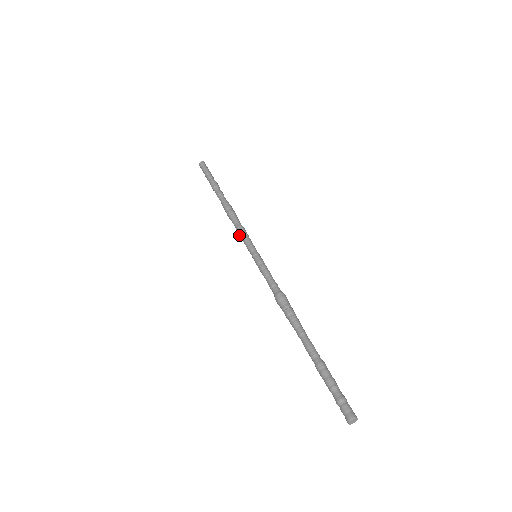
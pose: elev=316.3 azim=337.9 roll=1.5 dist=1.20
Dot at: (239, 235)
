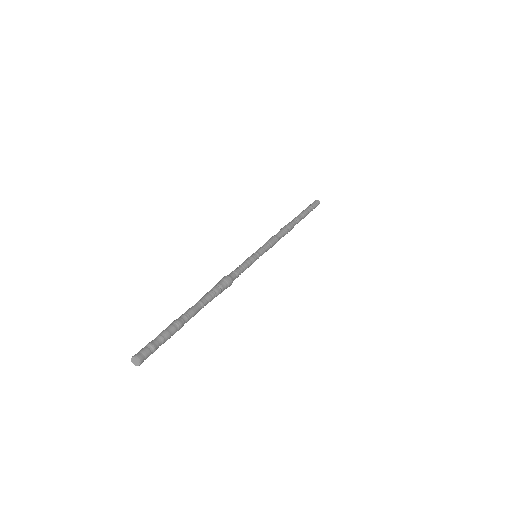
Dot at: occluded
